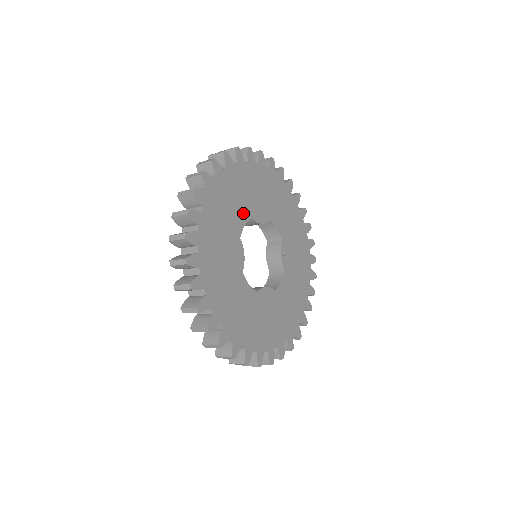
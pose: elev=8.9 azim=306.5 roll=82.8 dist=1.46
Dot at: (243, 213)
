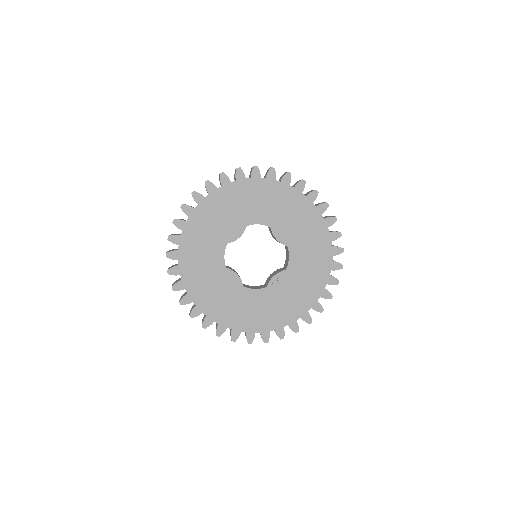
Dot at: (266, 217)
